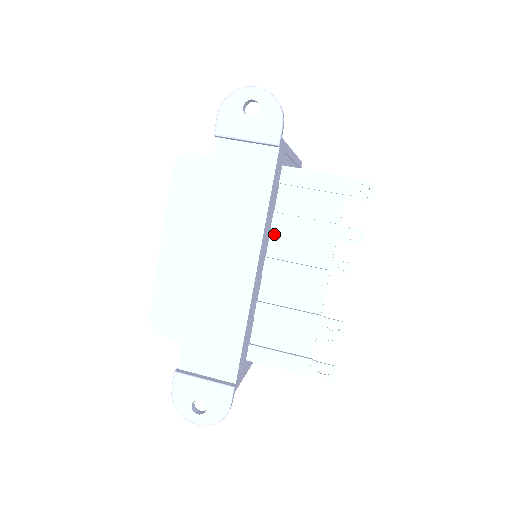
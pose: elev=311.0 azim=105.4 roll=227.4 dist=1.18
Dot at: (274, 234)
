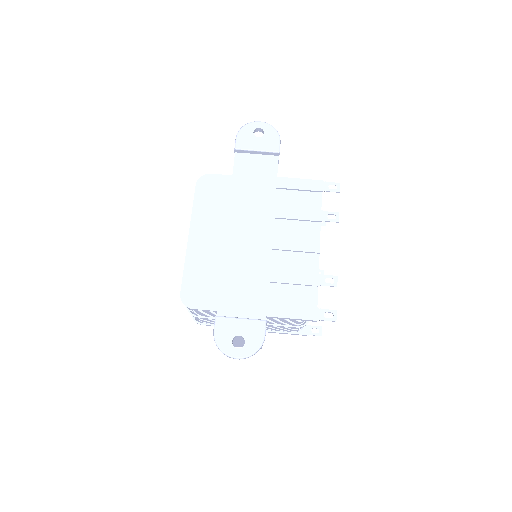
Dot at: (276, 221)
